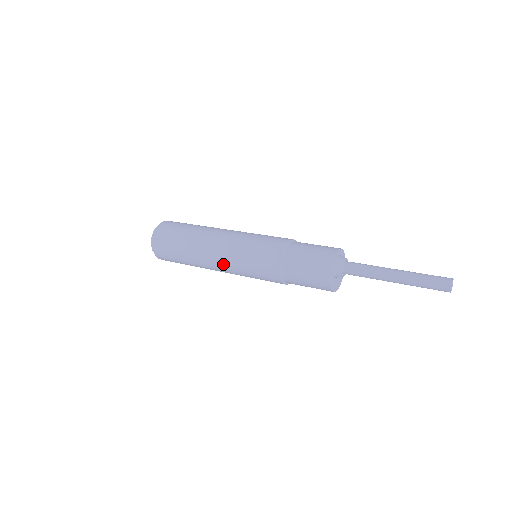
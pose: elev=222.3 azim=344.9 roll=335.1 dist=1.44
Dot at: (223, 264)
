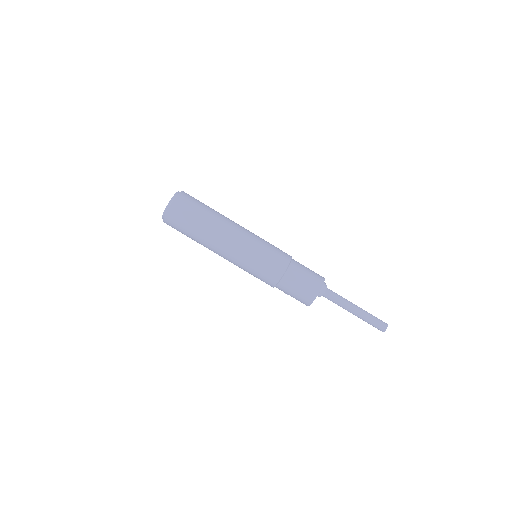
Dot at: (237, 246)
